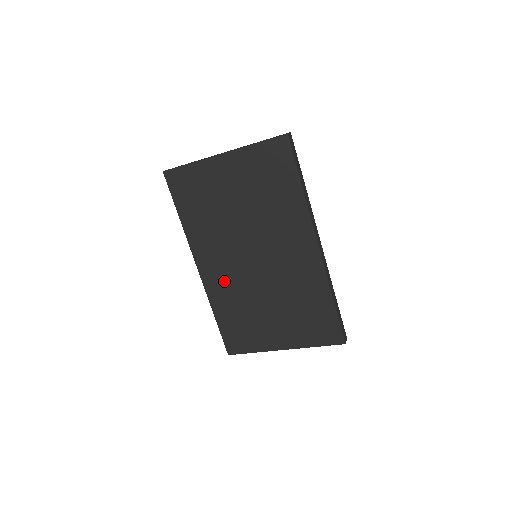
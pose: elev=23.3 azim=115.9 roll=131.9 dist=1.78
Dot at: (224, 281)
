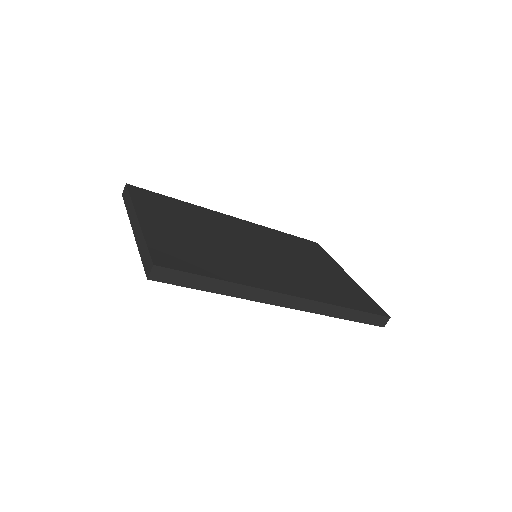
Dot at: occluded
